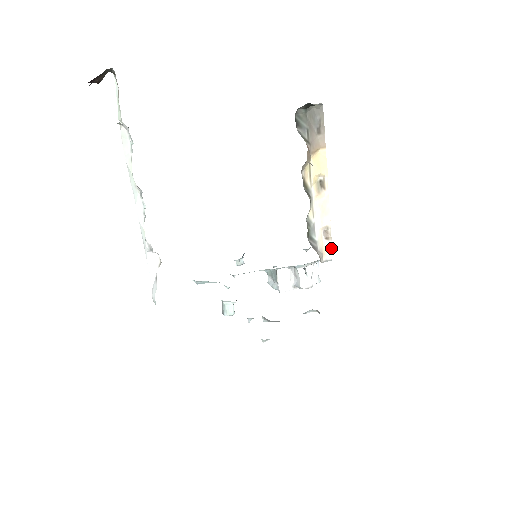
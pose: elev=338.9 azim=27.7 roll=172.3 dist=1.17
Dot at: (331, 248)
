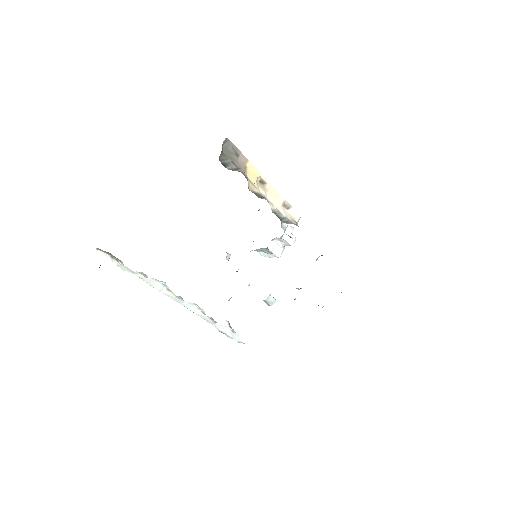
Dot at: (295, 211)
